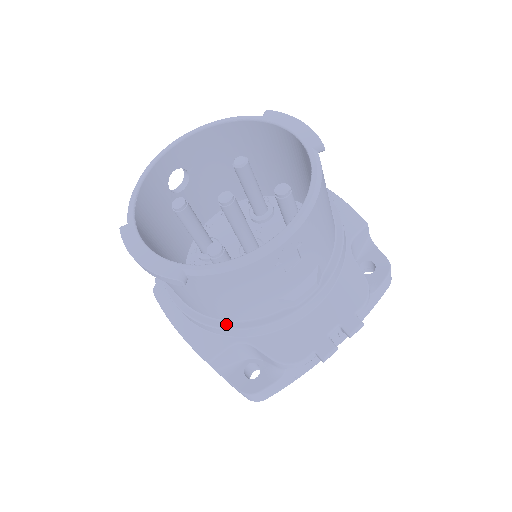
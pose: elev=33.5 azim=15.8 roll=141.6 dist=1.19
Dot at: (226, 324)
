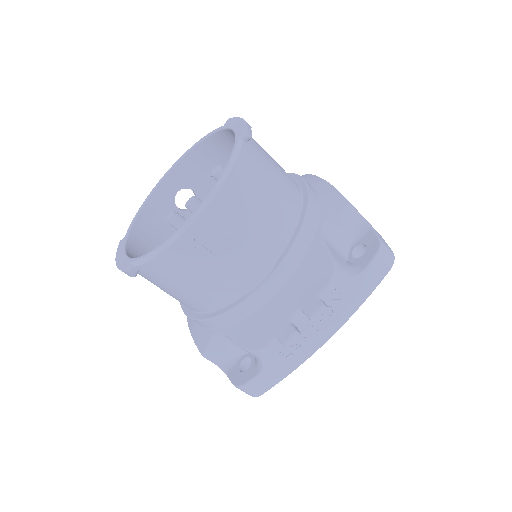
Dot at: (203, 315)
